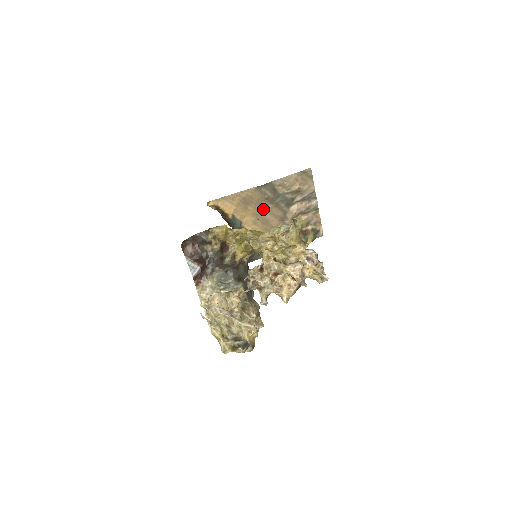
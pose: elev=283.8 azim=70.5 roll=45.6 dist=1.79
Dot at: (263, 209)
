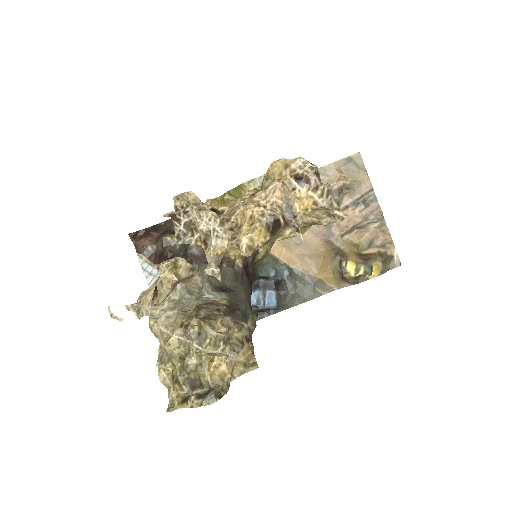
Dot at: occluded
